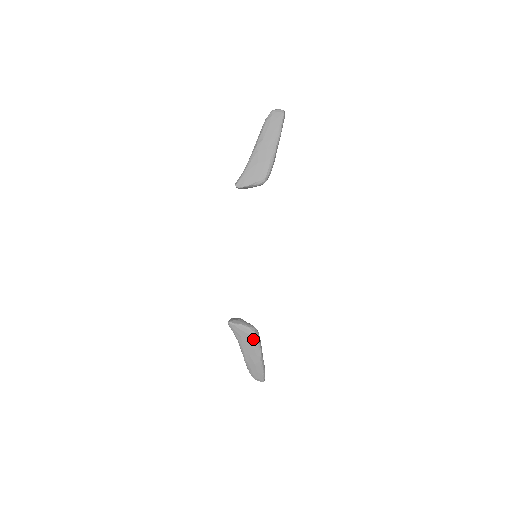
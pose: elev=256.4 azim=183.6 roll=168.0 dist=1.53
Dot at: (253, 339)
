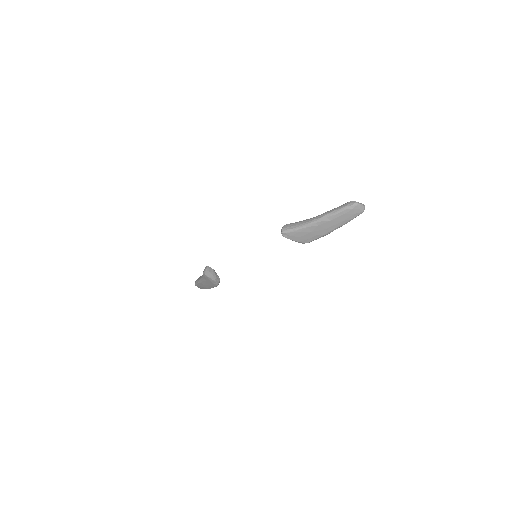
Dot at: (214, 285)
